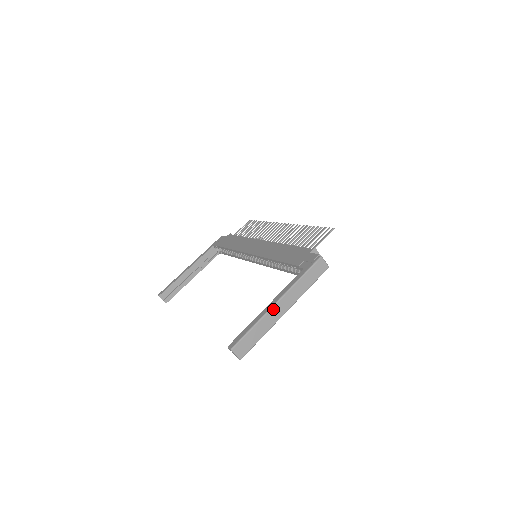
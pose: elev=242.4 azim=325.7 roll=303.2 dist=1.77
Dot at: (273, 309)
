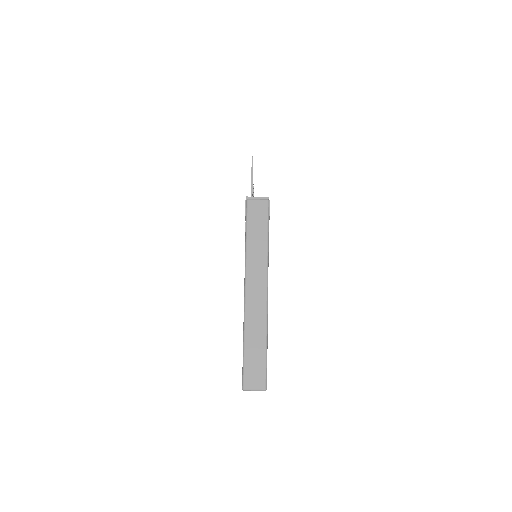
Dot at: (248, 304)
